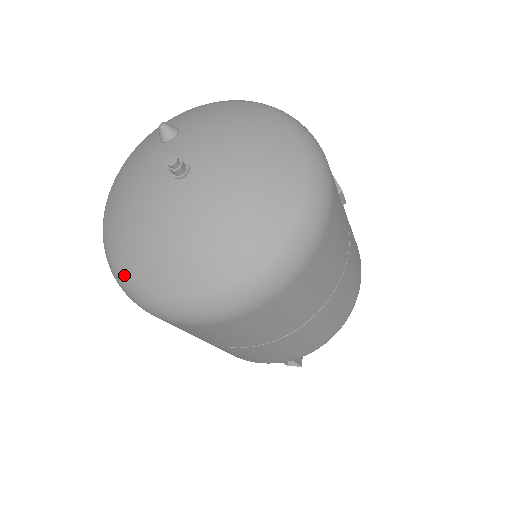
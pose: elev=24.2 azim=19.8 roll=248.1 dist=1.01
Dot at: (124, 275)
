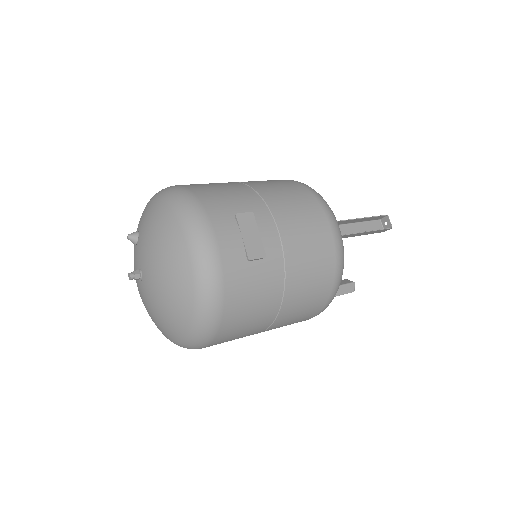
Dot at: occluded
